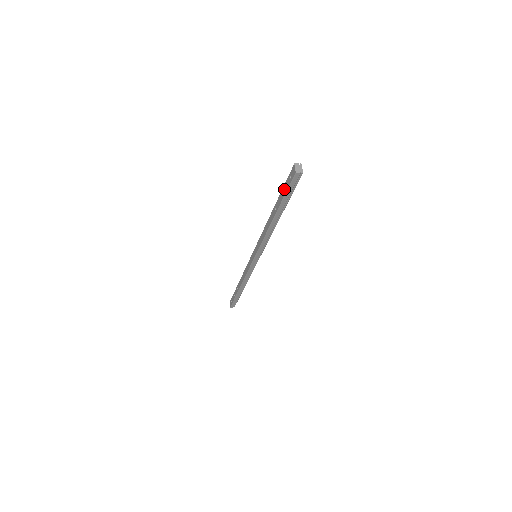
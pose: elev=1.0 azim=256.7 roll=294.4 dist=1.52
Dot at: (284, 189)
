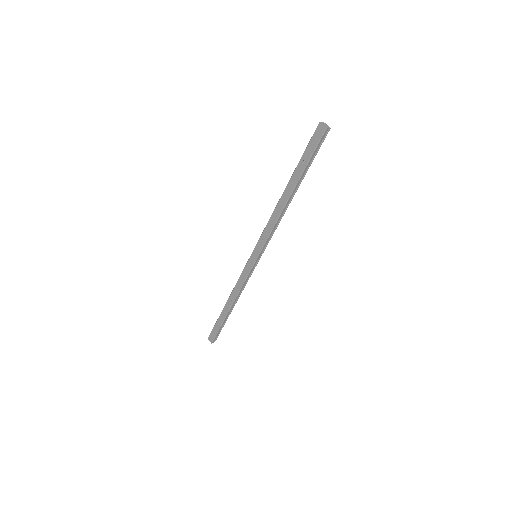
Dot at: (306, 155)
